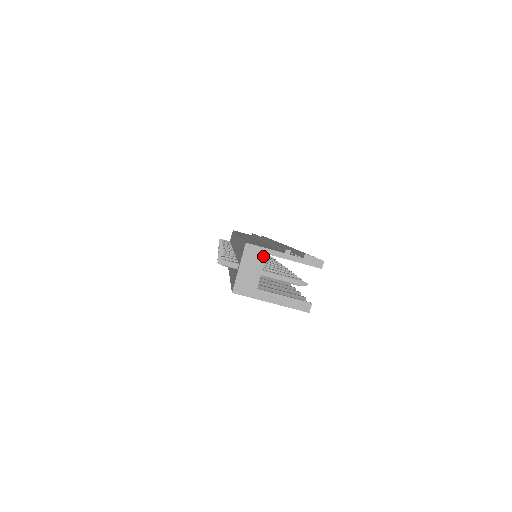
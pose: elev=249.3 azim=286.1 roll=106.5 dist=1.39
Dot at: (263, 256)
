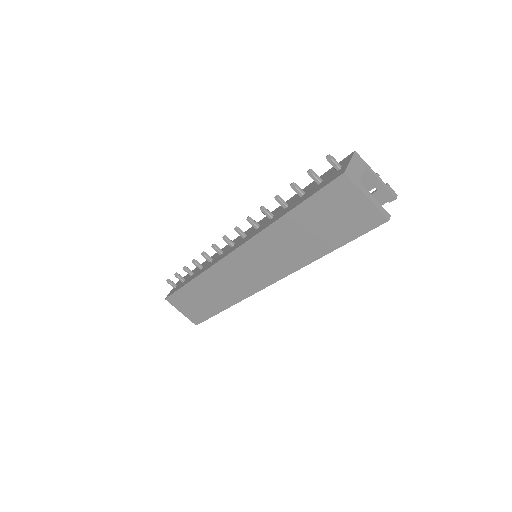
Dot at: (364, 166)
